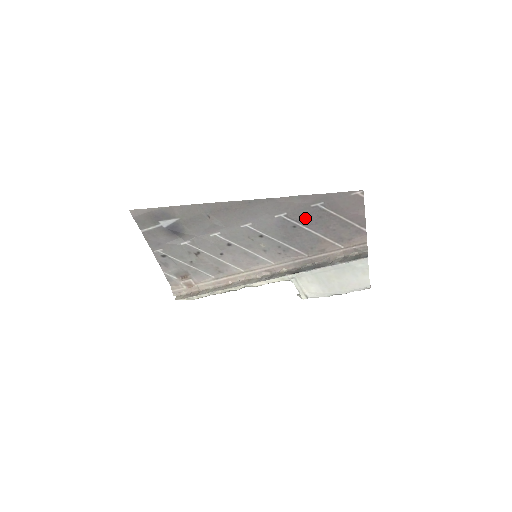
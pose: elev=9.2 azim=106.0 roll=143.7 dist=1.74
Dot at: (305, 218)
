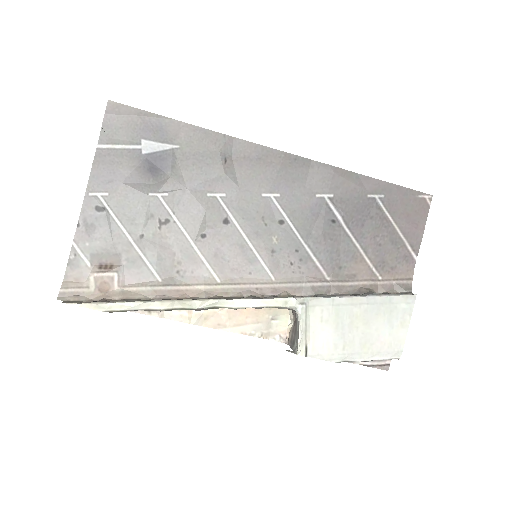
Dot at: (353, 212)
